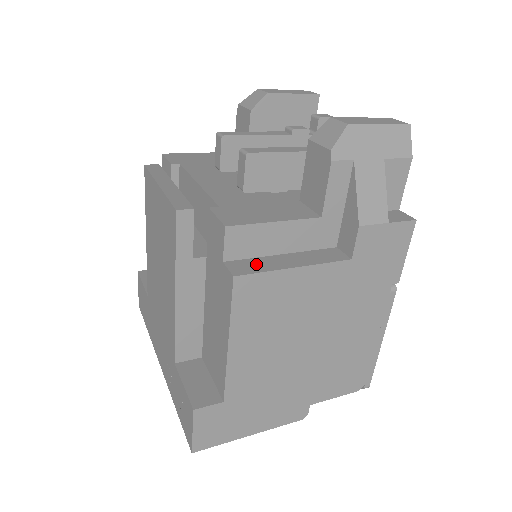
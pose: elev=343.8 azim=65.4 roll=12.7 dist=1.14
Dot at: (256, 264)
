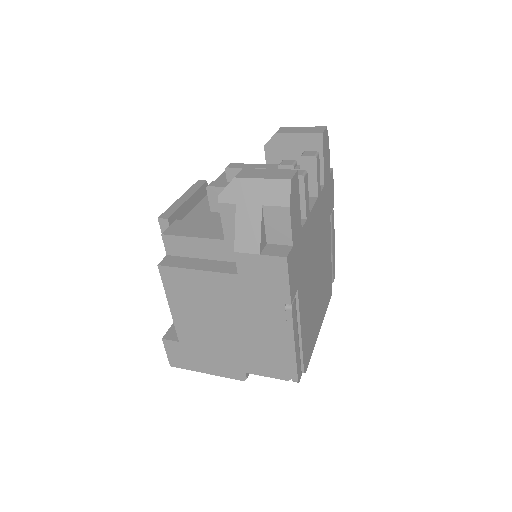
Dot at: (179, 261)
